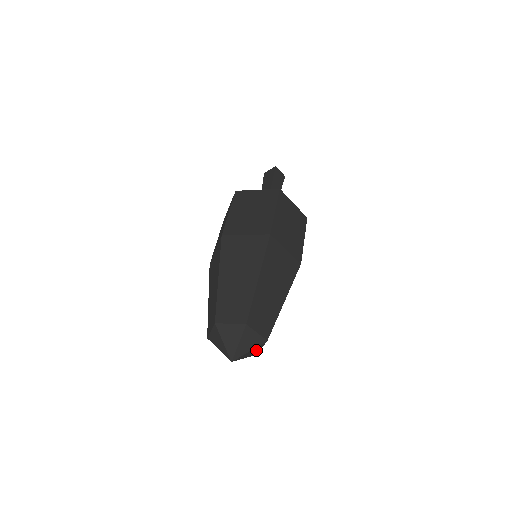
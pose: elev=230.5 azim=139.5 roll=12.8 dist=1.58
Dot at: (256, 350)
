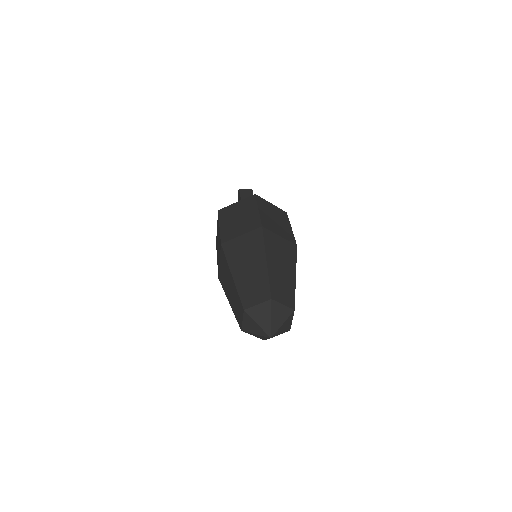
Dot at: occluded
